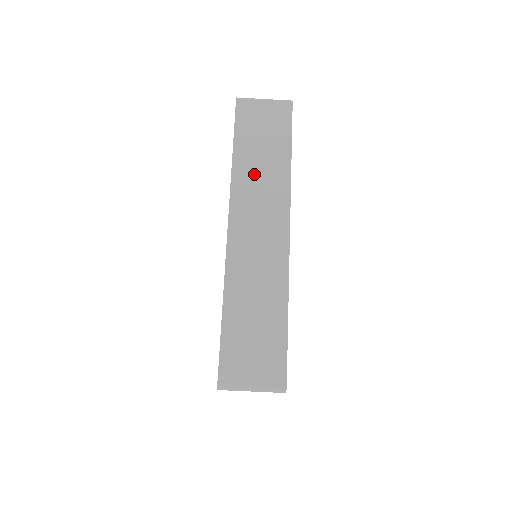
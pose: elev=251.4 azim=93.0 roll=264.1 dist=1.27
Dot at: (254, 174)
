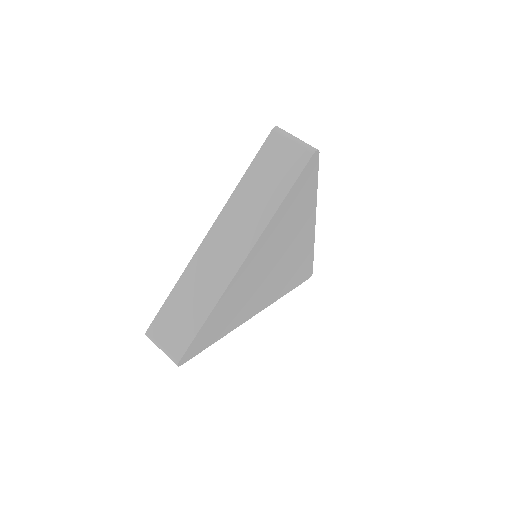
Dot at: occluded
